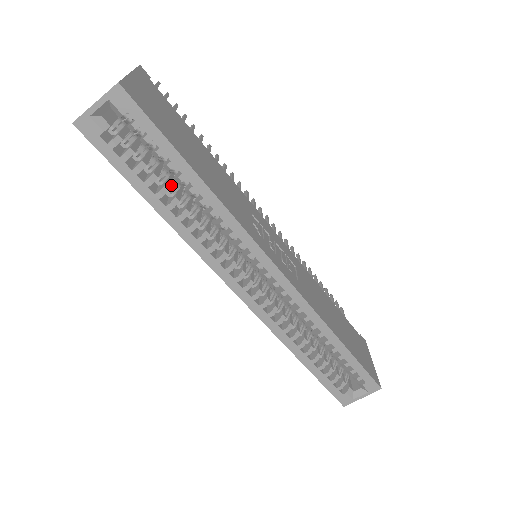
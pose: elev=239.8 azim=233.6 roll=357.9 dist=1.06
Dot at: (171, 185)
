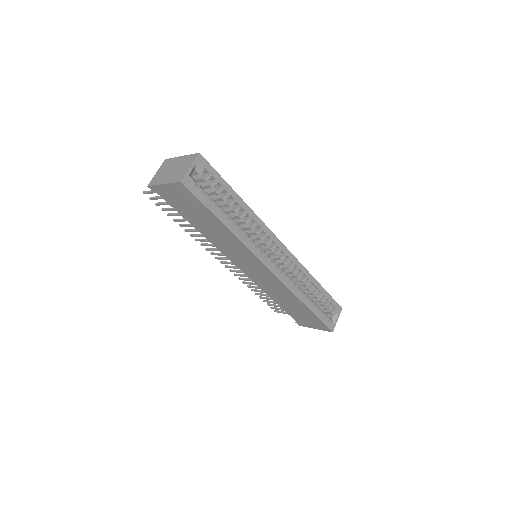
Dot at: occluded
